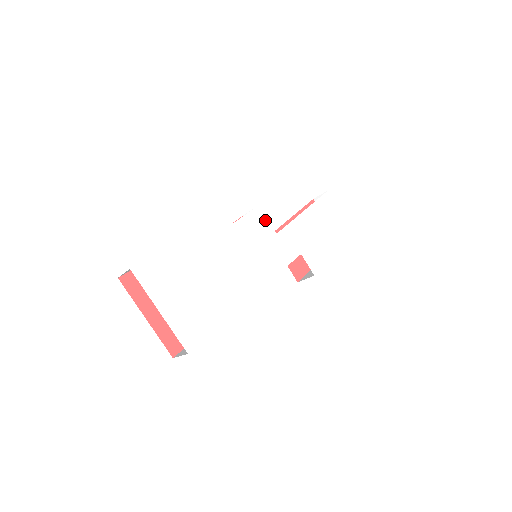
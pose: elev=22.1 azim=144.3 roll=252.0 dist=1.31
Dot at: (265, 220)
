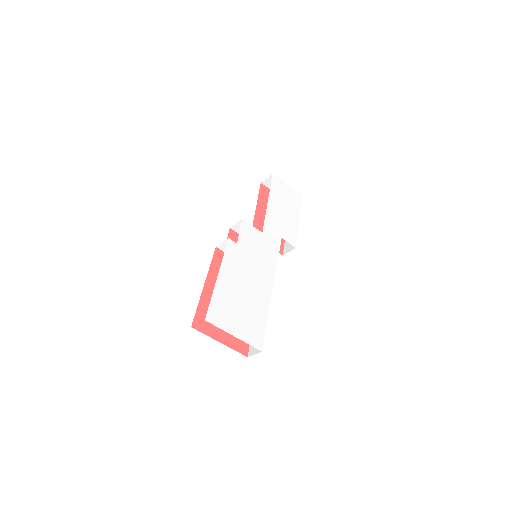
Dot at: (251, 227)
